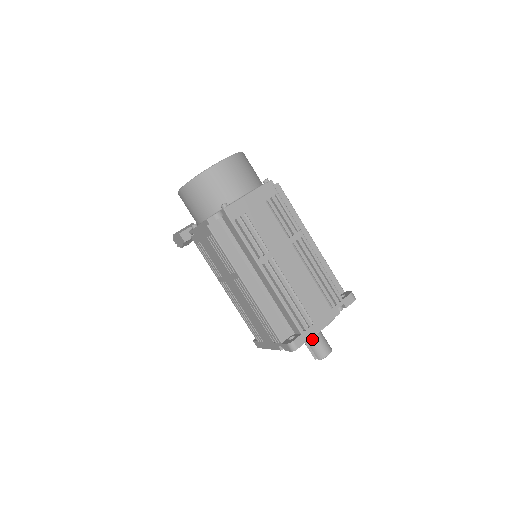
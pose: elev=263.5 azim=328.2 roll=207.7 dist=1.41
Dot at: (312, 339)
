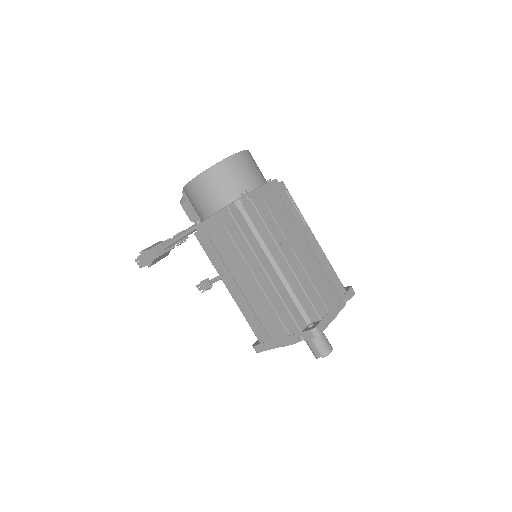
Dot at: occluded
